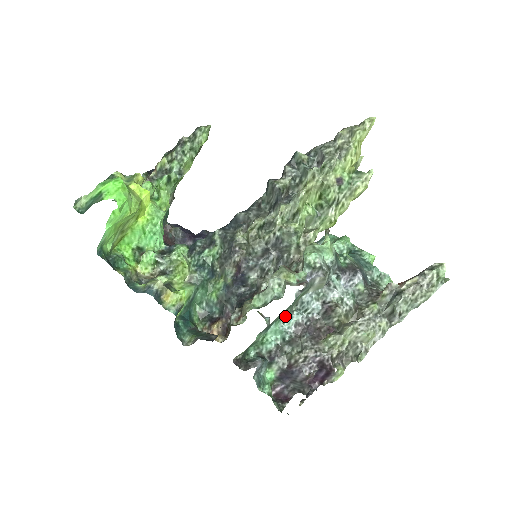
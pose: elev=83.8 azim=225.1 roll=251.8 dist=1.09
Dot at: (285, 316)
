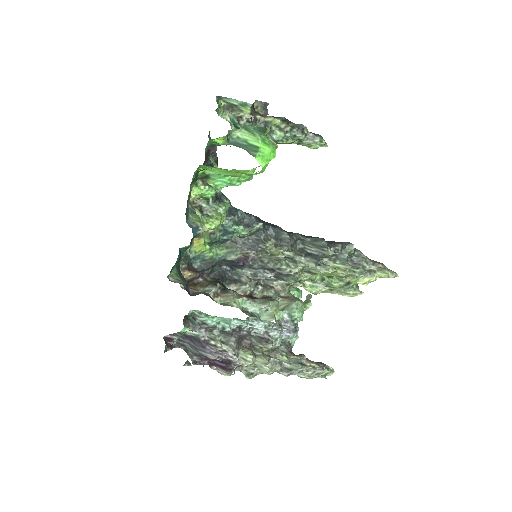
Dot at: occluded
